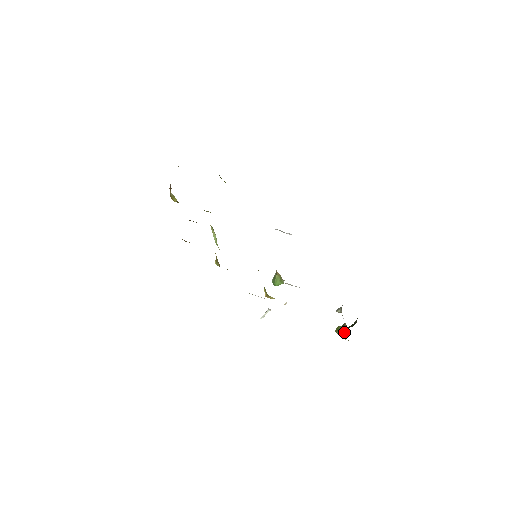
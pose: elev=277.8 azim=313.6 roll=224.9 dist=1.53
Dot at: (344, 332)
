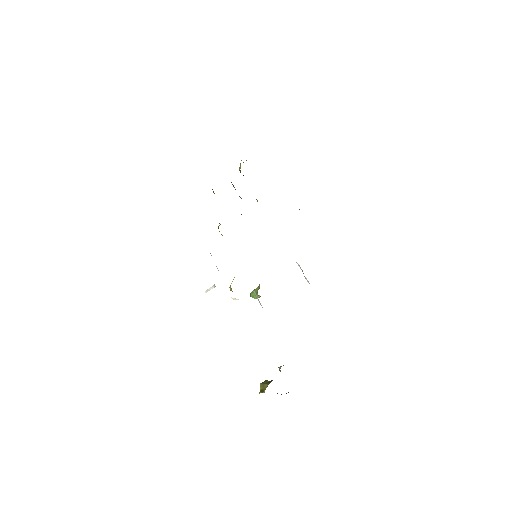
Dot at: (265, 386)
